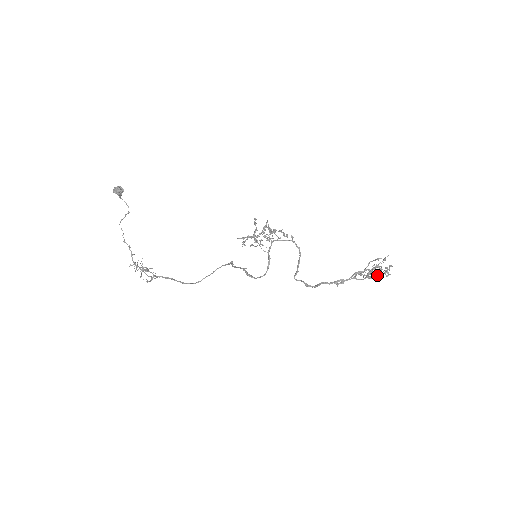
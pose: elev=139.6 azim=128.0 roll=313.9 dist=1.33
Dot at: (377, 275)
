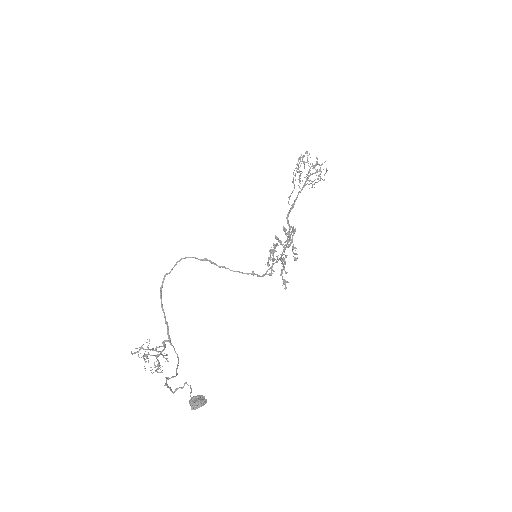
Dot at: occluded
